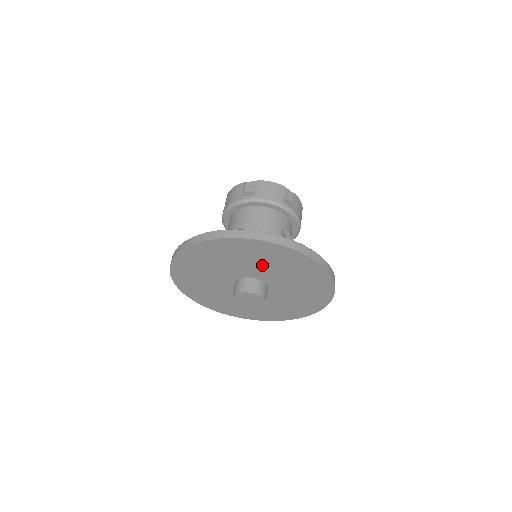
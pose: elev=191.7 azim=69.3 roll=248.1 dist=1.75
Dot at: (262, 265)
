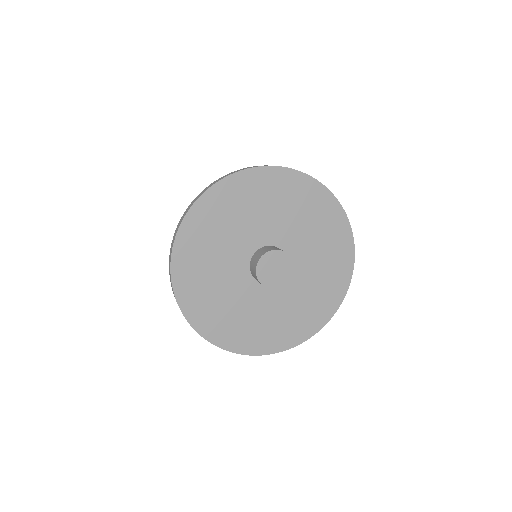
Dot at: (301, 226)
